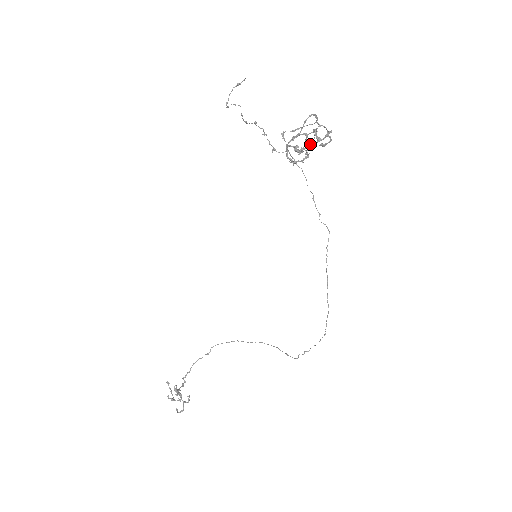
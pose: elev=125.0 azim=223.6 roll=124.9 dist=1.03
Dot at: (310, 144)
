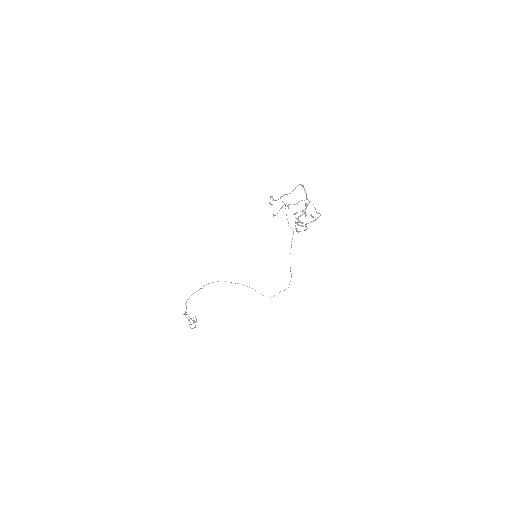
Dot at: (303, 211)
